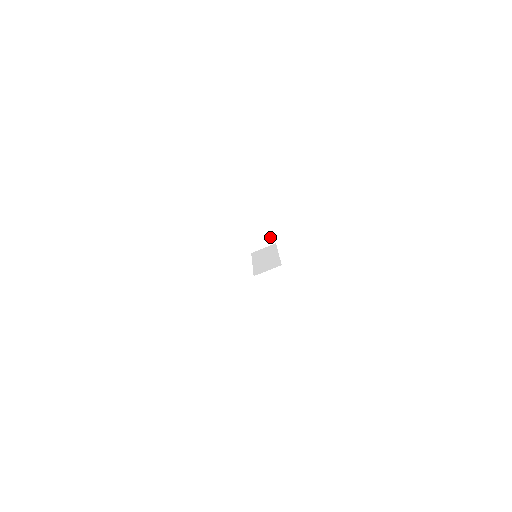
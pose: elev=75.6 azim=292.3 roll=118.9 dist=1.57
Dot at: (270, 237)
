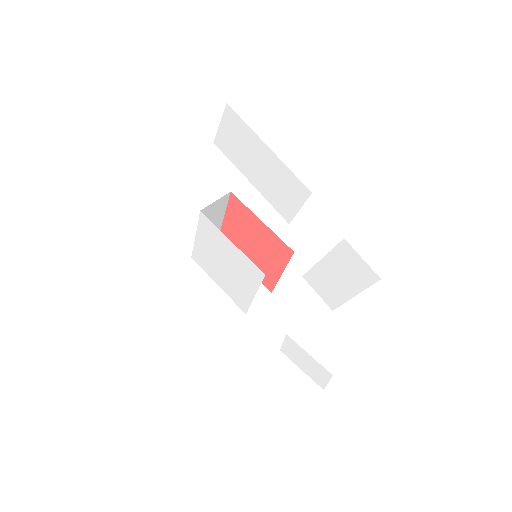
Dot at: (261, 288)
